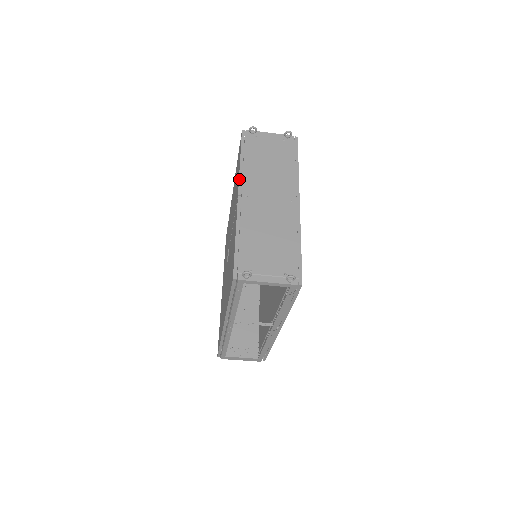
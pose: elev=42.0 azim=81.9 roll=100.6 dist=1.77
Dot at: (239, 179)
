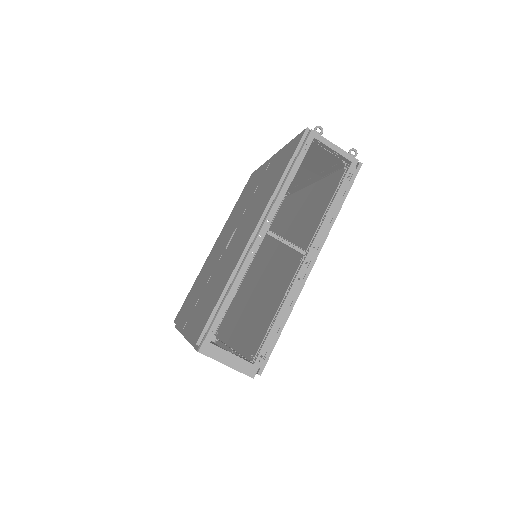
Dot at: (268, 160)
